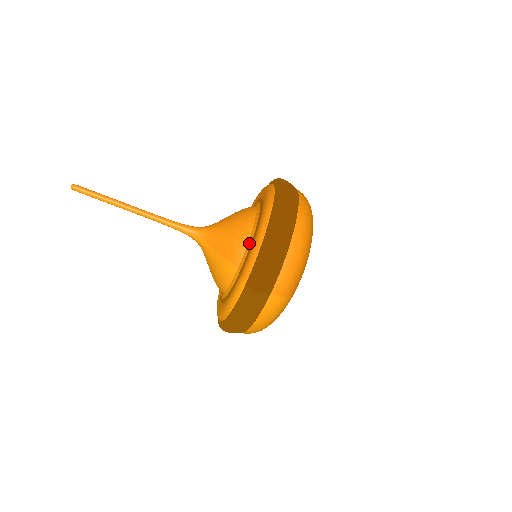
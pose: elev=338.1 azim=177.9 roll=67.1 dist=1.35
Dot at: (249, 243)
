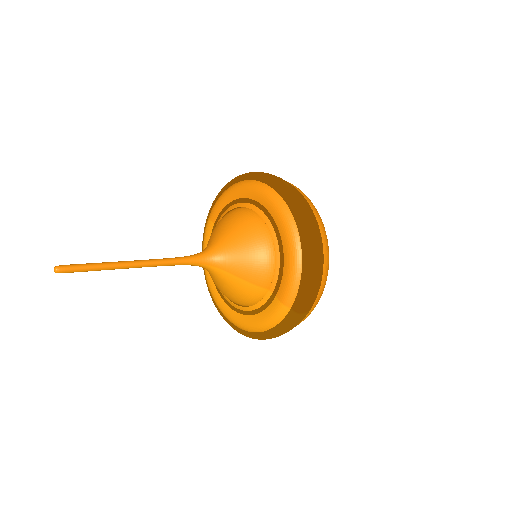
Dot at: (277, 265)
